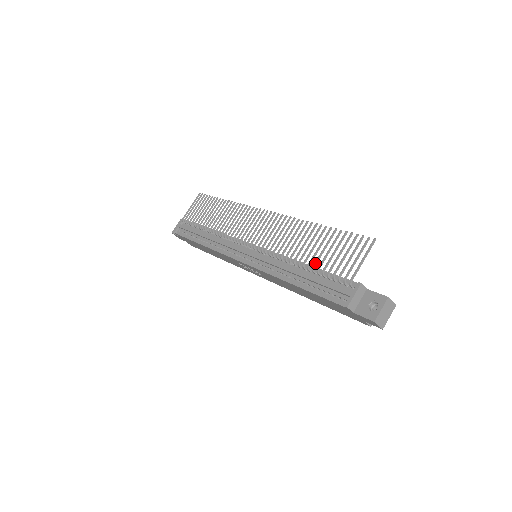
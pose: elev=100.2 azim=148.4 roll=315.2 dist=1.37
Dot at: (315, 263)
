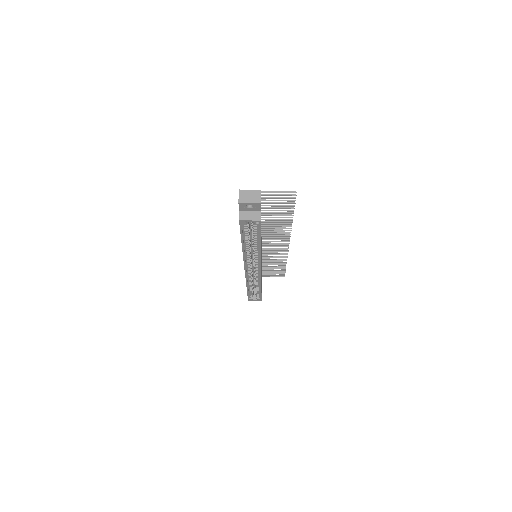
Dot at: occluded
